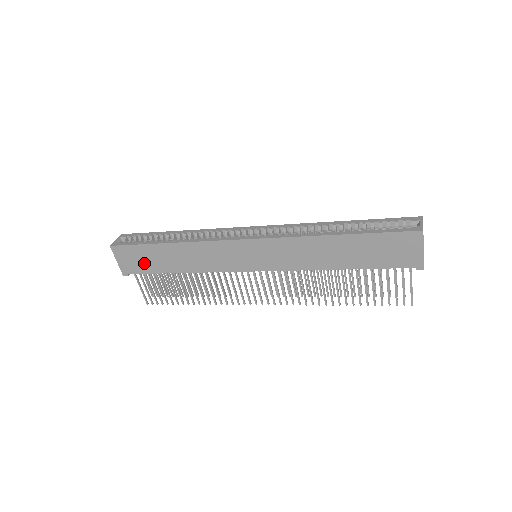
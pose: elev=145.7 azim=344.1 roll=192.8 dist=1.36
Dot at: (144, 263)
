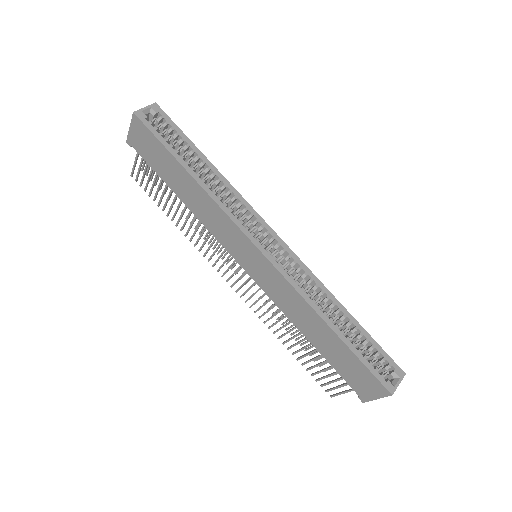
Dot at: (154, 158)
